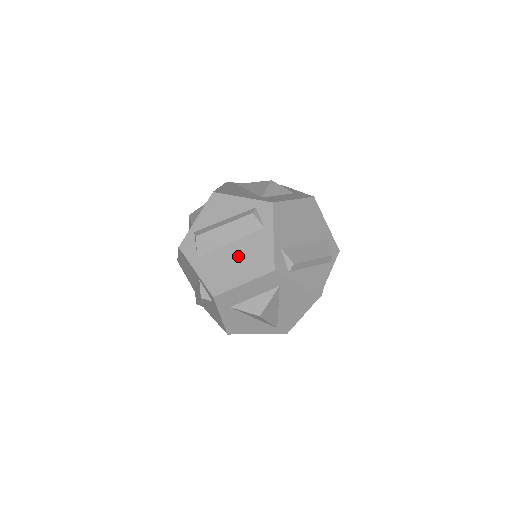
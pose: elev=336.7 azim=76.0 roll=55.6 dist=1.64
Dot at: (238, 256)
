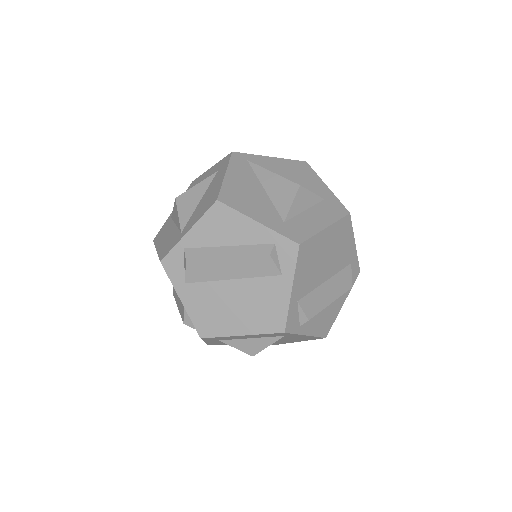
Dot at: (240, 300)
